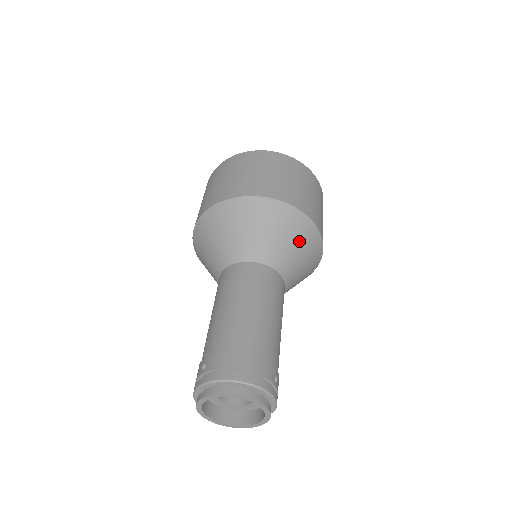
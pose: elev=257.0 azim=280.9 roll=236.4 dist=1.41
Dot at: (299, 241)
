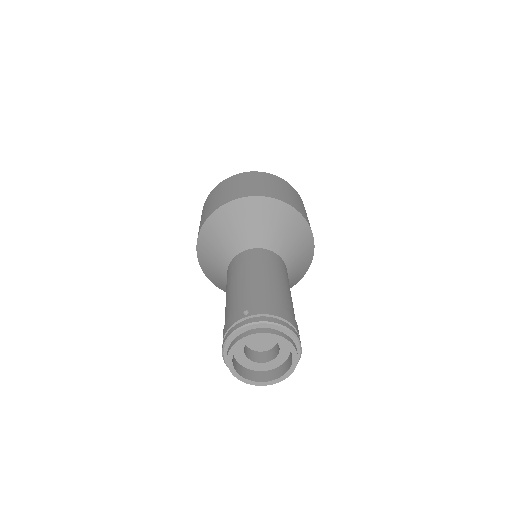
Dot at: (304, 251)
